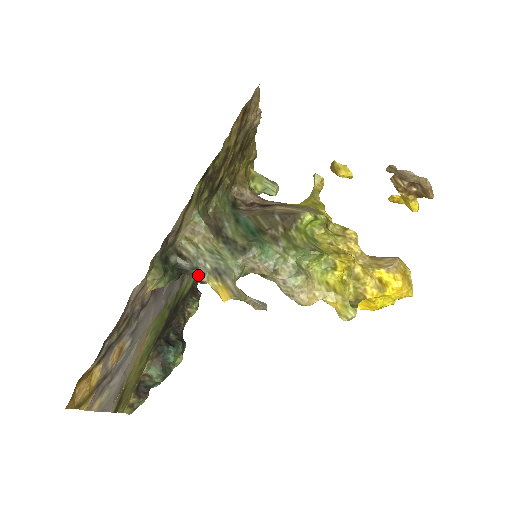
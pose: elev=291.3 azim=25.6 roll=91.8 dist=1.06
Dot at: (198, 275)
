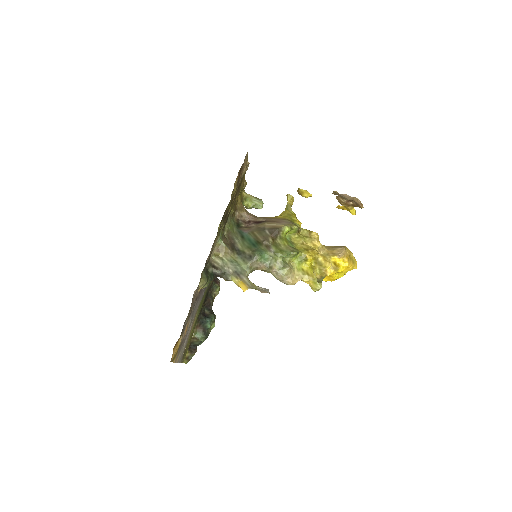
Dot at: (226, 277)
